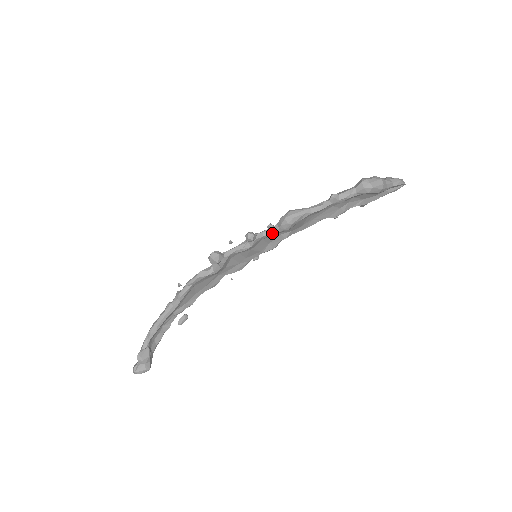
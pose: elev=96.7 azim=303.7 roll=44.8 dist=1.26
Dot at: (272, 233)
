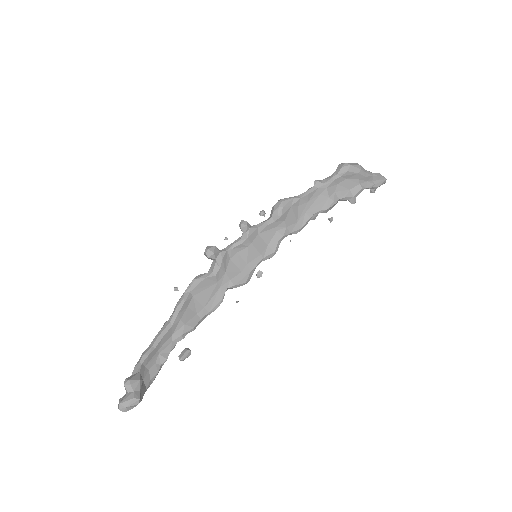
Dot at: (266, 224)
